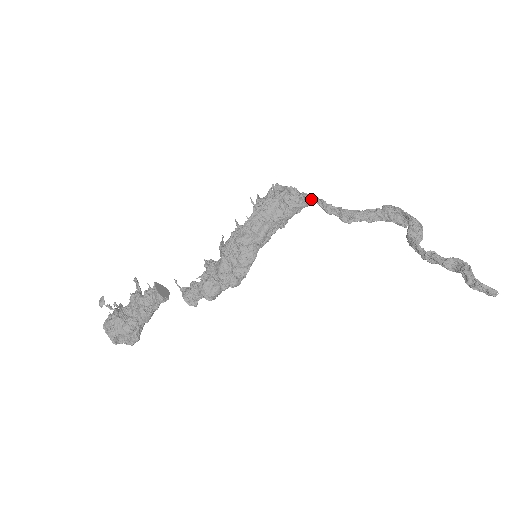
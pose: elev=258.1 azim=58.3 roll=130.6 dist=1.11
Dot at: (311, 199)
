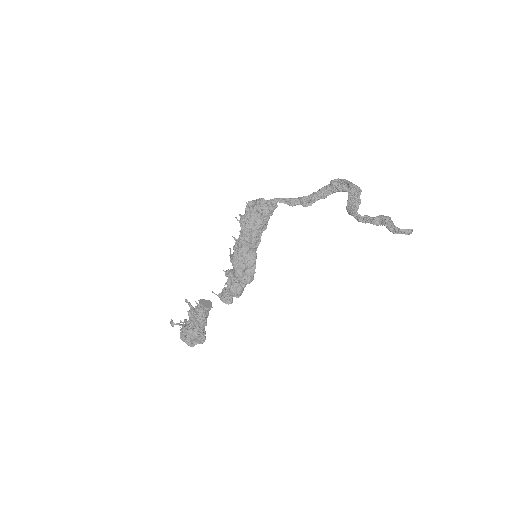
Dot at: (277, 202)
